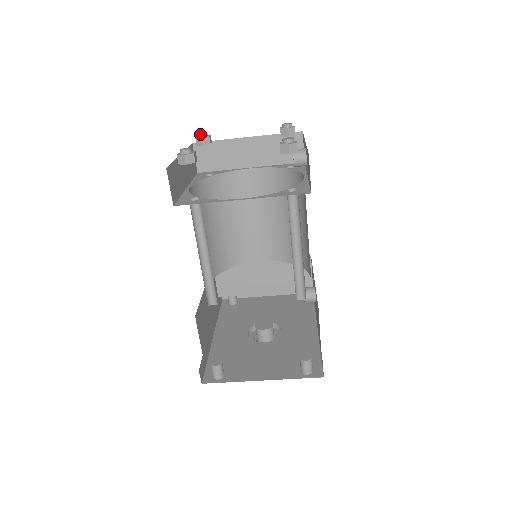
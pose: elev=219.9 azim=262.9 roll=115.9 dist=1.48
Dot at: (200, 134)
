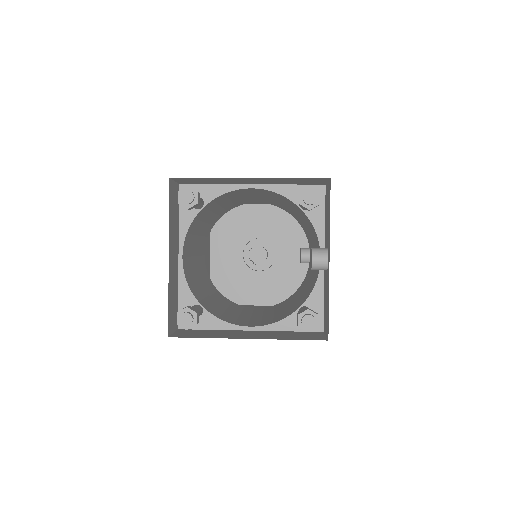
Dot at: (184, 203)
